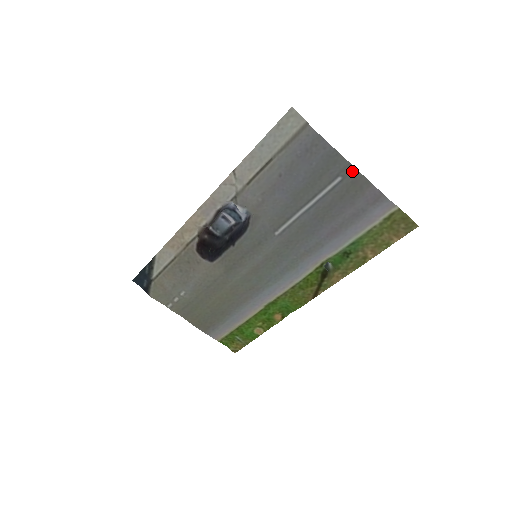
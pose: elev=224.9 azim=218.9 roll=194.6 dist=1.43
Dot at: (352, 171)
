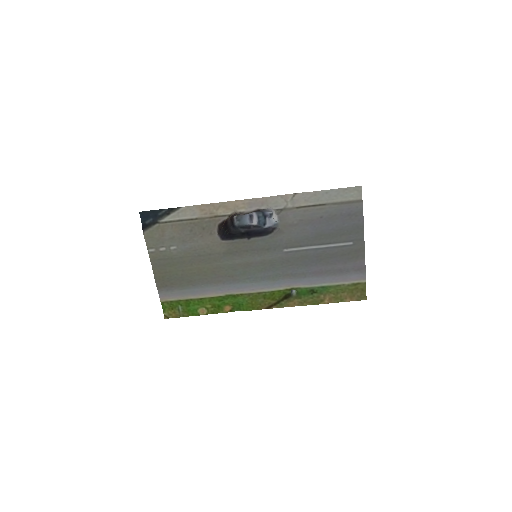
Dot at: (361, 244)
